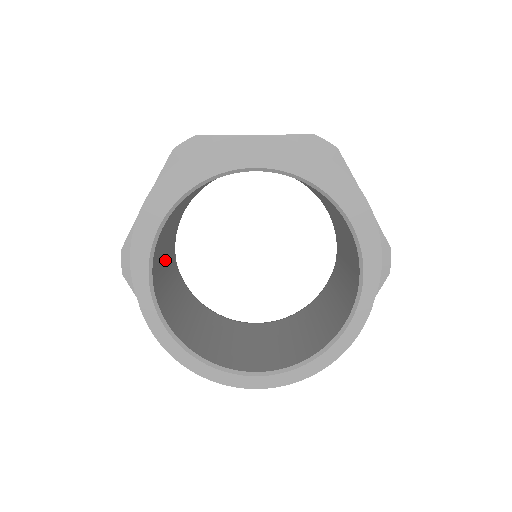
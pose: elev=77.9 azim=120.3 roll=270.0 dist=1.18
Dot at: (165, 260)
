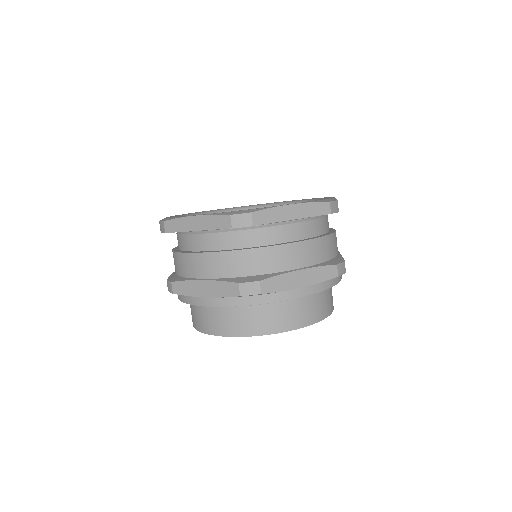
Dot at: occluded
